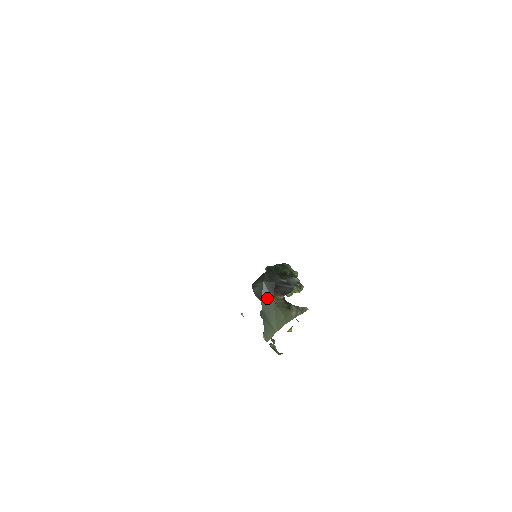
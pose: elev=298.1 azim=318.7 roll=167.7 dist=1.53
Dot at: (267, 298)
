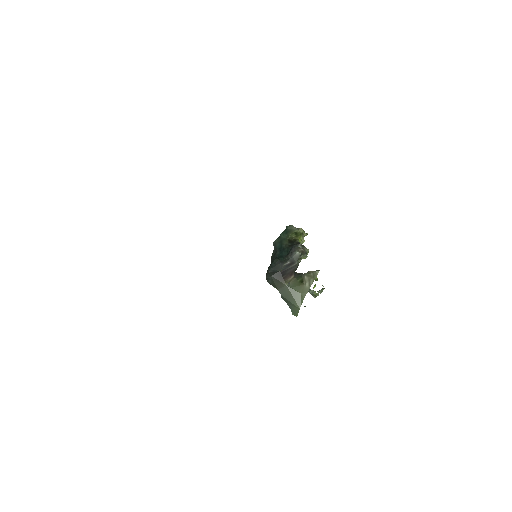
Dot at: (280, 286)
